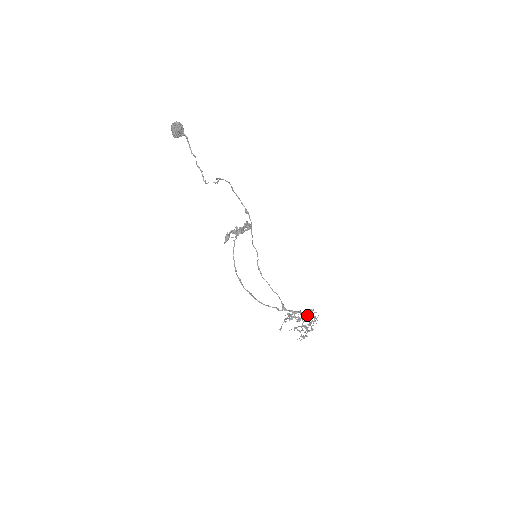
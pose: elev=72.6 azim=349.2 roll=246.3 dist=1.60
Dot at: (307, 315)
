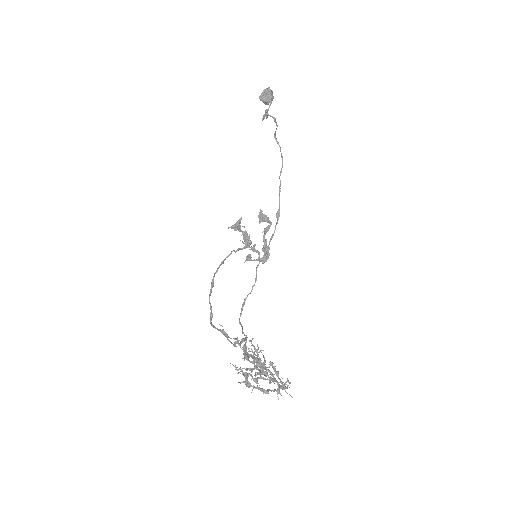
Dot at: (272, 374)
